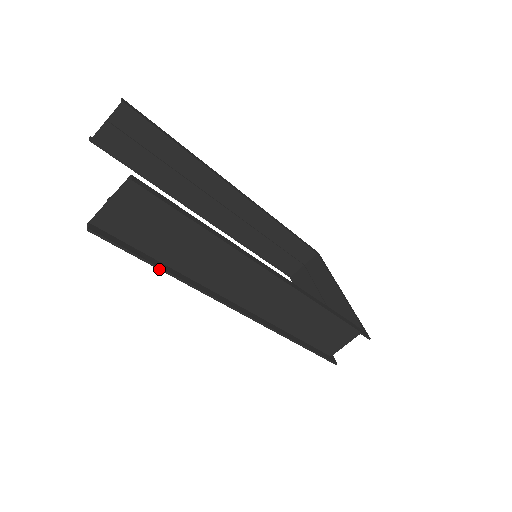
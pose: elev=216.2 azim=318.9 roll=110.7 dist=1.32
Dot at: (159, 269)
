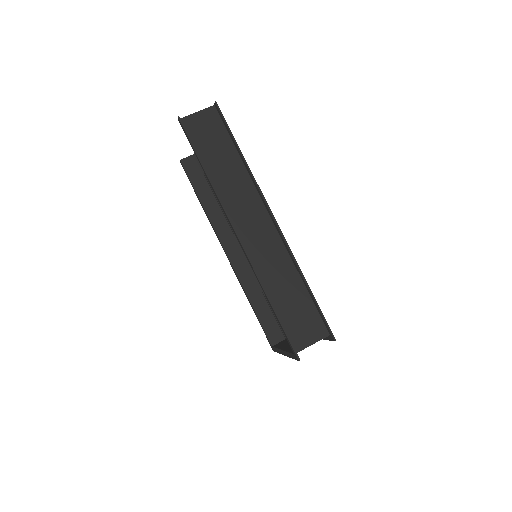
Dot at: (201, 164)
